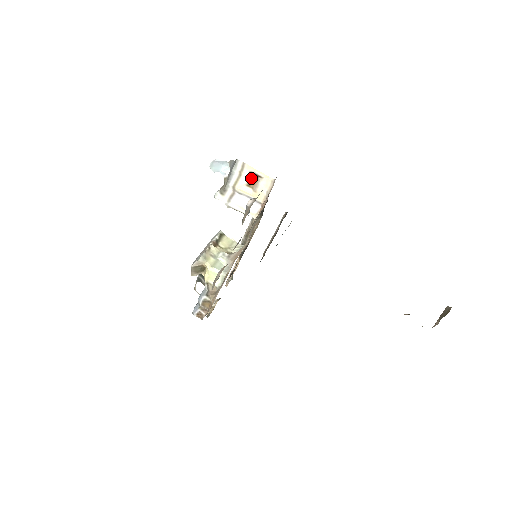
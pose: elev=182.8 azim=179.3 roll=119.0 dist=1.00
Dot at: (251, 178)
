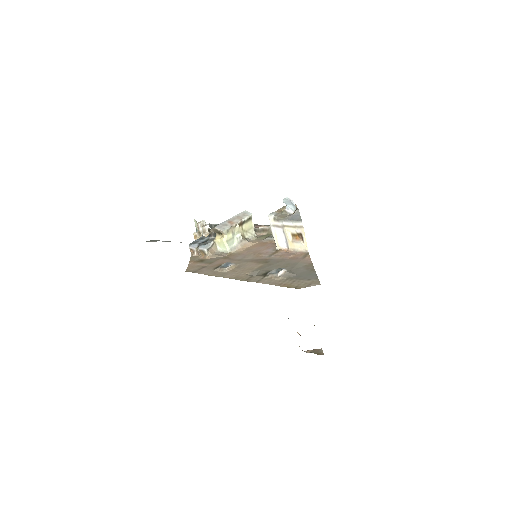
Dot at: (298, 235)
